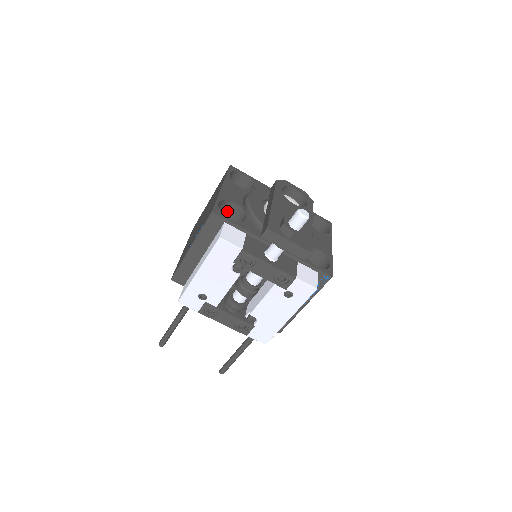
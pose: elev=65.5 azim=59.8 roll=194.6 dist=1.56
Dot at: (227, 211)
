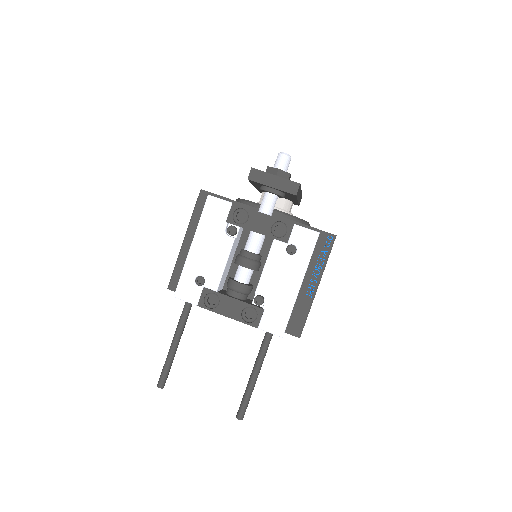
Dot at: occluded
